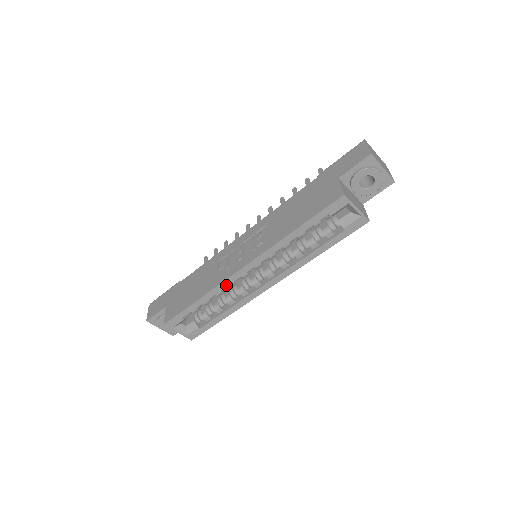
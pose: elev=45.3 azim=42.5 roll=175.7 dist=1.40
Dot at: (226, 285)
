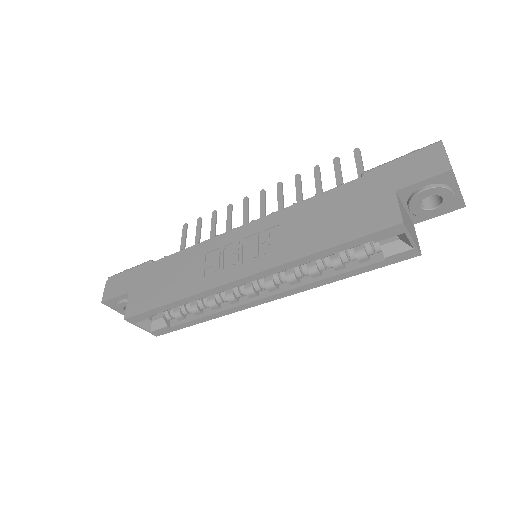
Dot at: (213, 293)
